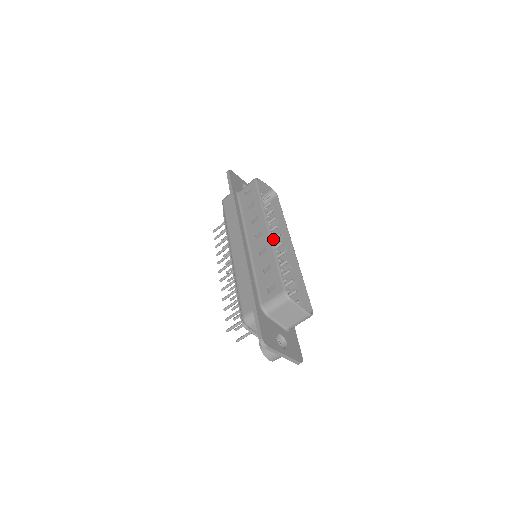
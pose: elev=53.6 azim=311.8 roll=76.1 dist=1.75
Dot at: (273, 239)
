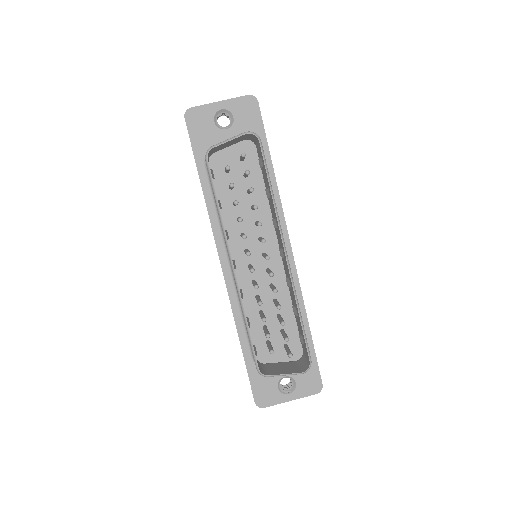
Dot at: occluded
